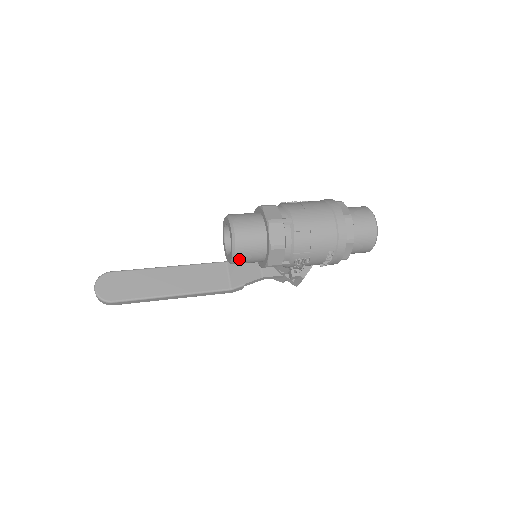
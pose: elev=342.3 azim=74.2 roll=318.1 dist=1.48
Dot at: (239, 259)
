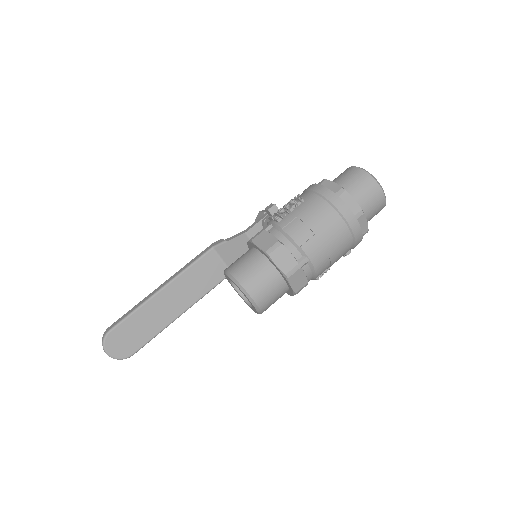
Dot at: occluded
